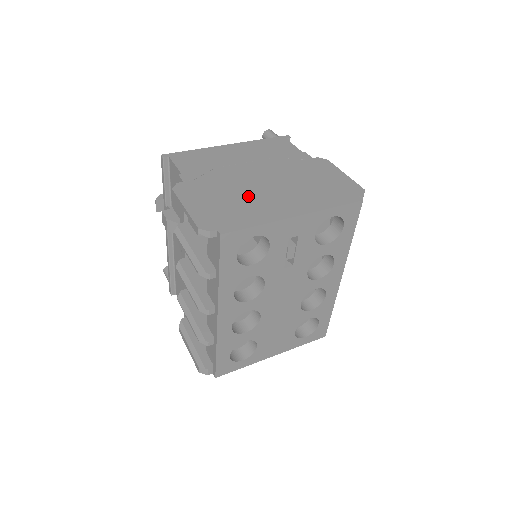
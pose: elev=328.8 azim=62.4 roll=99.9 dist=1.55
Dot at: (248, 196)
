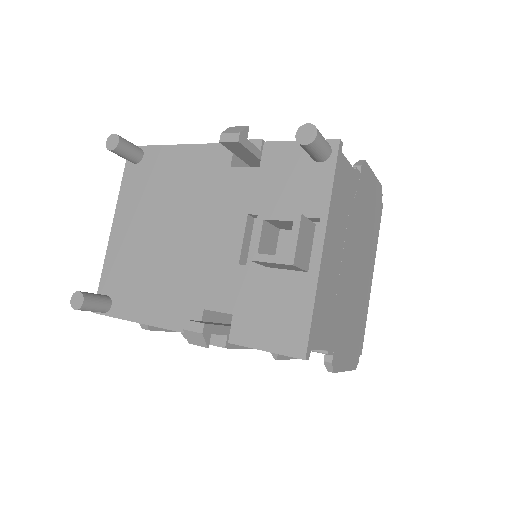
Dot at: (357, 301)
